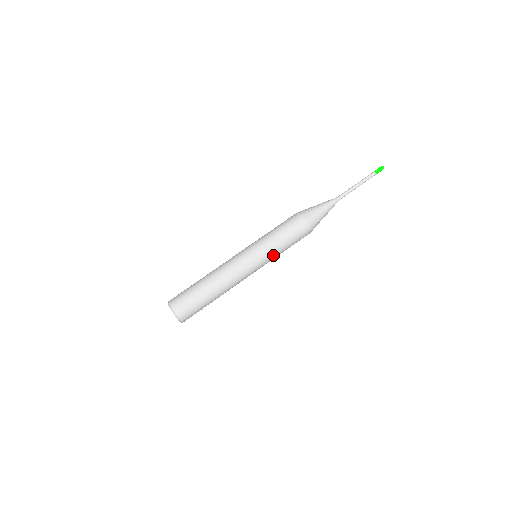
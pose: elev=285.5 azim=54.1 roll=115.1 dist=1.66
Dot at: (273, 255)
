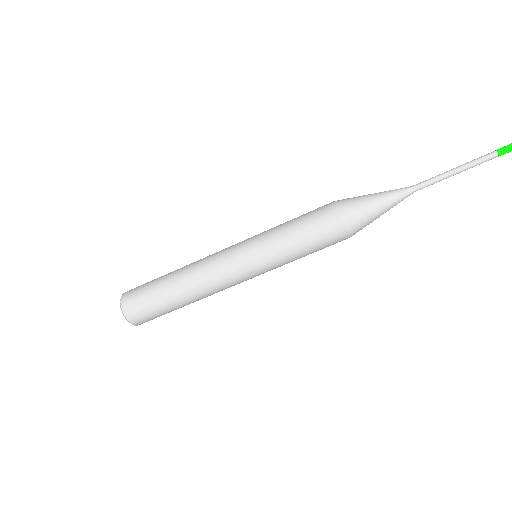
Dot at: occluded
